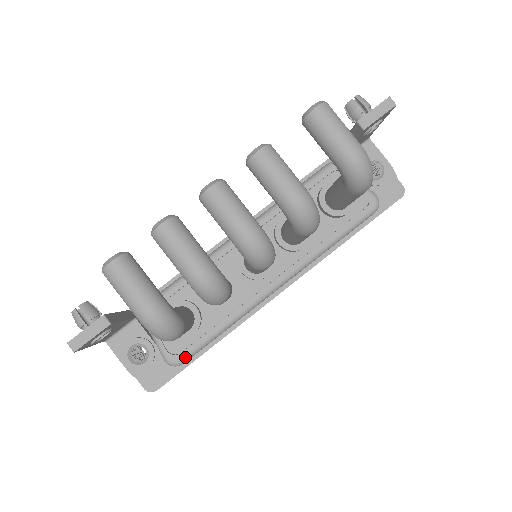
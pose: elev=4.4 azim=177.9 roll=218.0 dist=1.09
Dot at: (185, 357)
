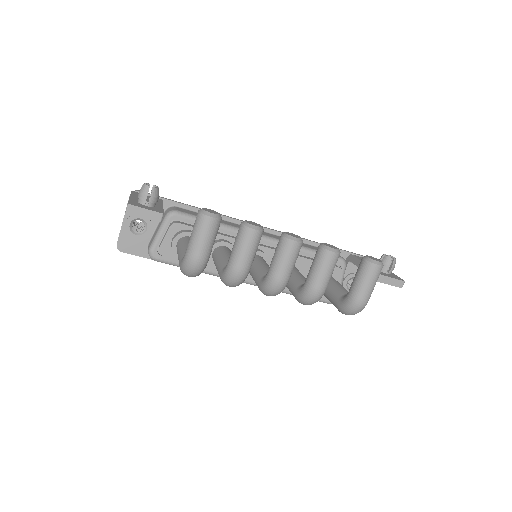
Dot at: (162, 260)
